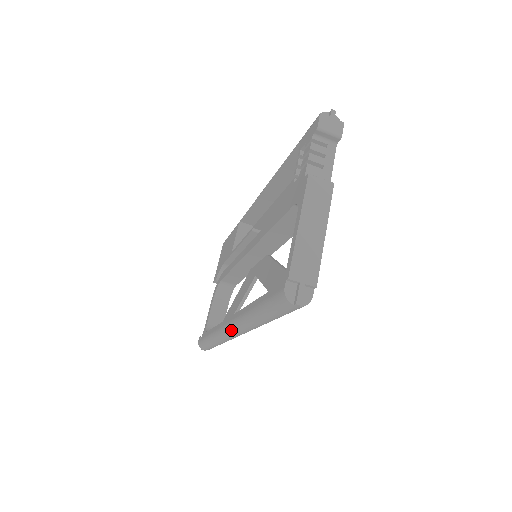
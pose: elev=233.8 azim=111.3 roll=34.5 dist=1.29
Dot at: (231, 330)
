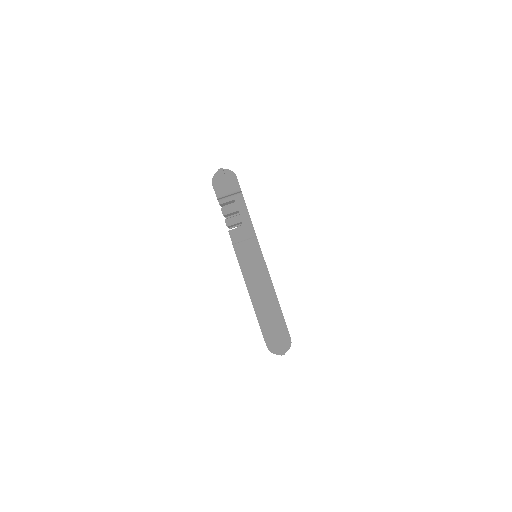
Dot at: occluded
